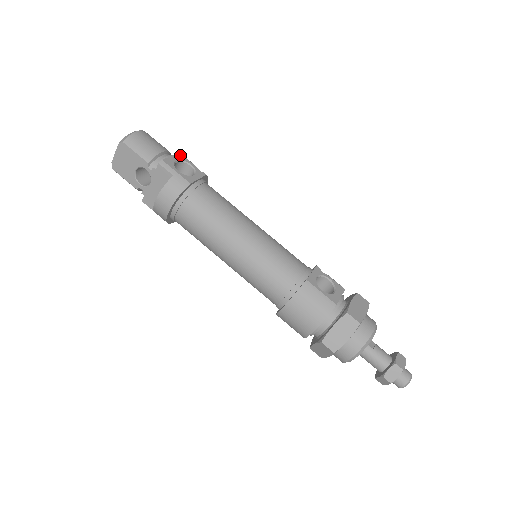
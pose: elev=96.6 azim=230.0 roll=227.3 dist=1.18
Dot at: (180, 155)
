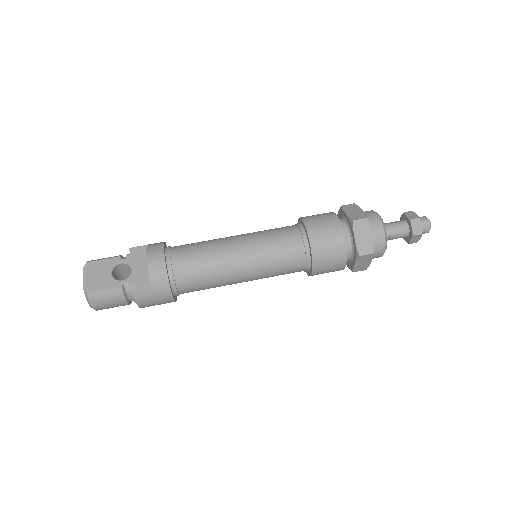
Dot at: occluded
